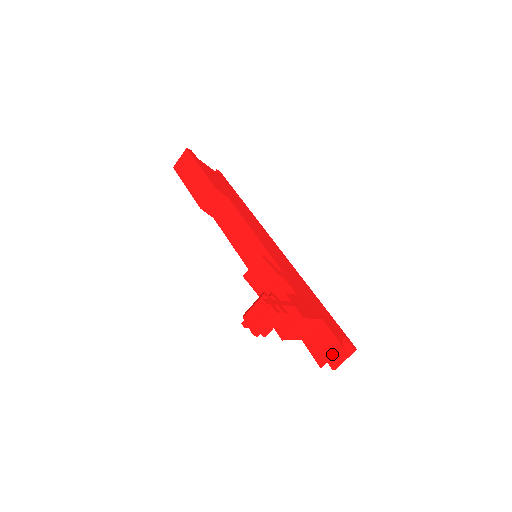
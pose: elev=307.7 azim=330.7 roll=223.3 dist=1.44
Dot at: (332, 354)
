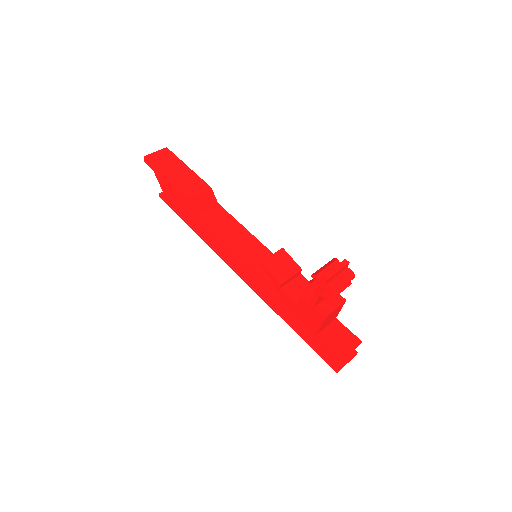
Dot at: (352, 347)
